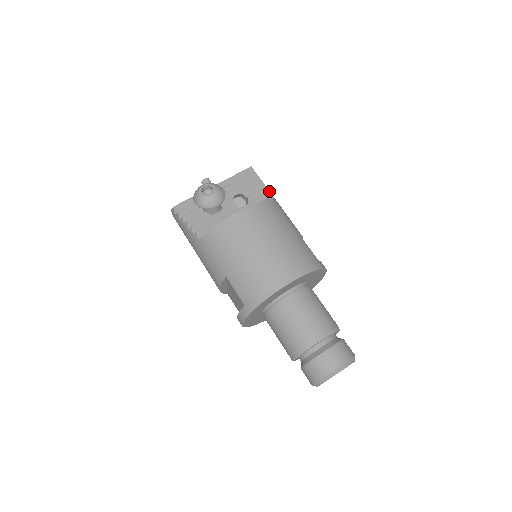
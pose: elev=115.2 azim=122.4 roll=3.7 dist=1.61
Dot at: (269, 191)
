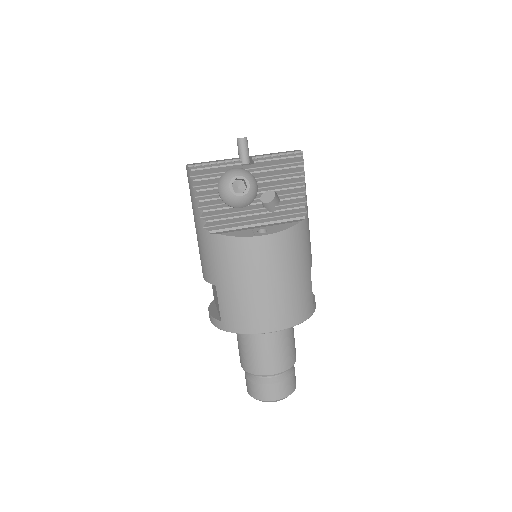
Dot at: (306, 200)
